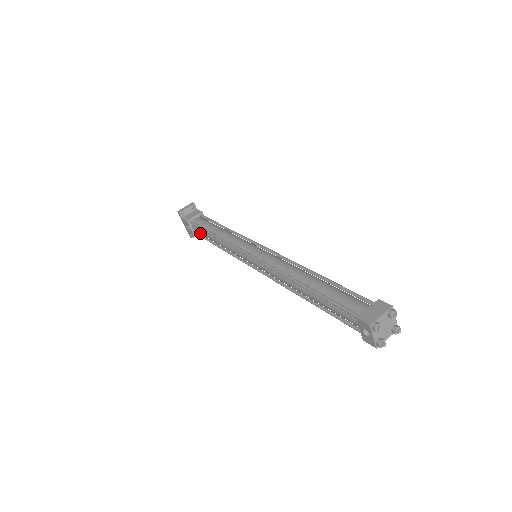
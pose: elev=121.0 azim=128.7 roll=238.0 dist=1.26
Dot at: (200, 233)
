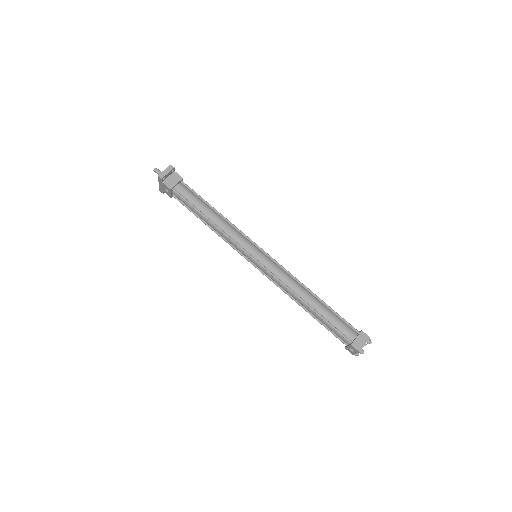
Dot at: (184, 203)
